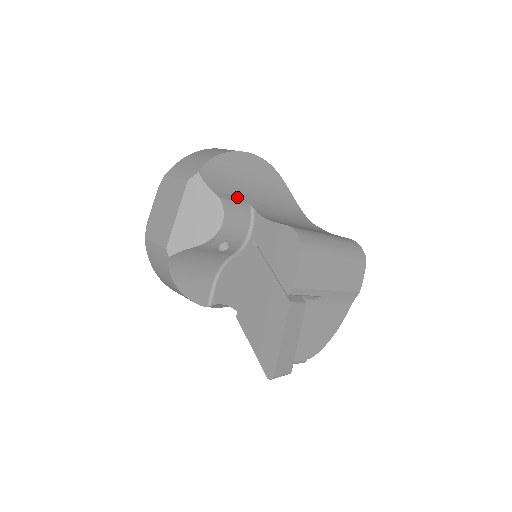
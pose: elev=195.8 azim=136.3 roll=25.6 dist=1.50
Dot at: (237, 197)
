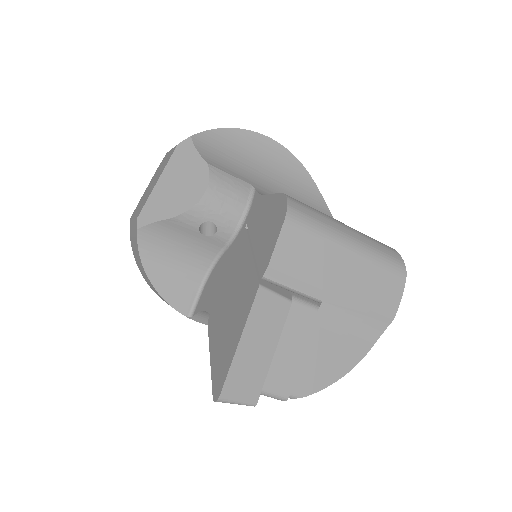
Dot at: (236, 173)
